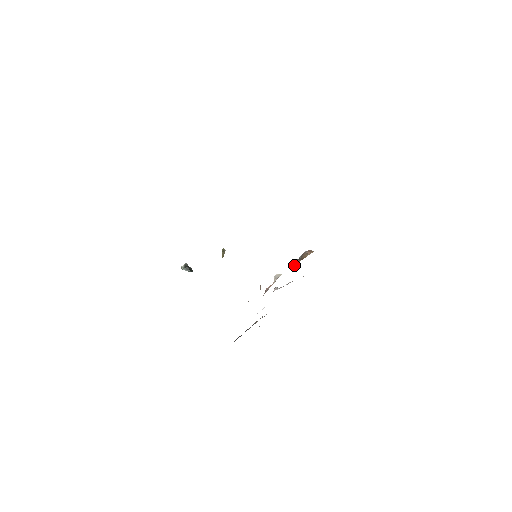
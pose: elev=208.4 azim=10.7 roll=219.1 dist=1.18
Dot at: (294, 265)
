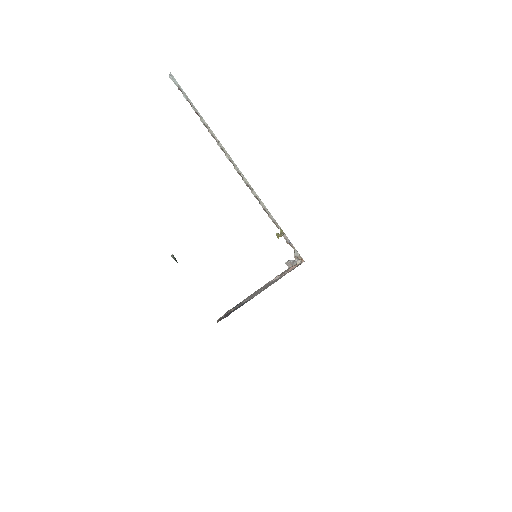
Dot at: occluded
